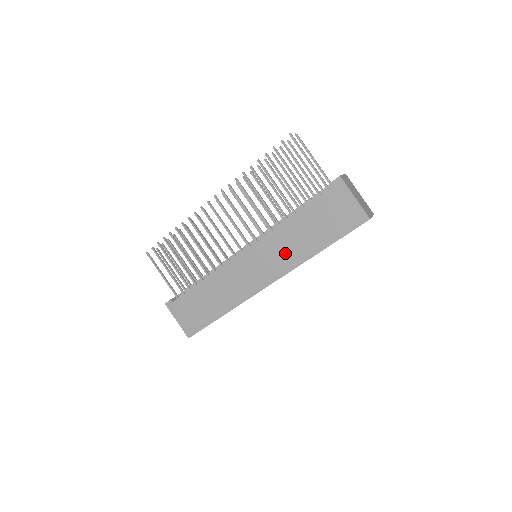
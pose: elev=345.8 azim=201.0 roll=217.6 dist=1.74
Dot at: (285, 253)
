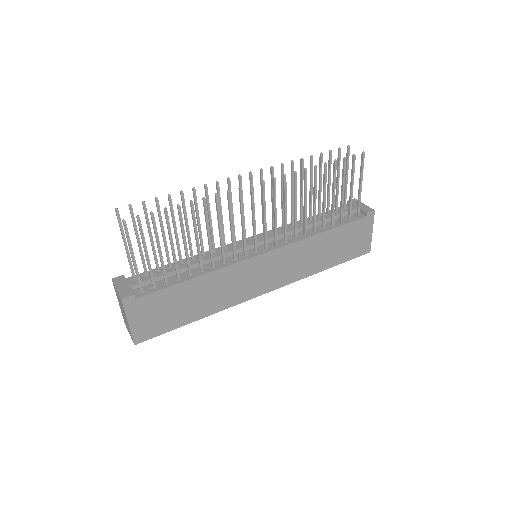
Dot at: (298, 265)
